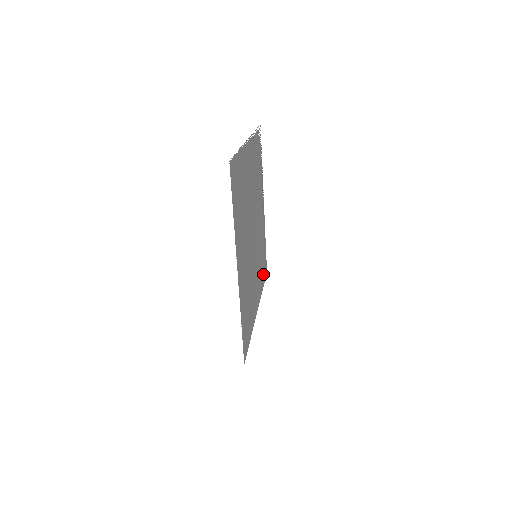
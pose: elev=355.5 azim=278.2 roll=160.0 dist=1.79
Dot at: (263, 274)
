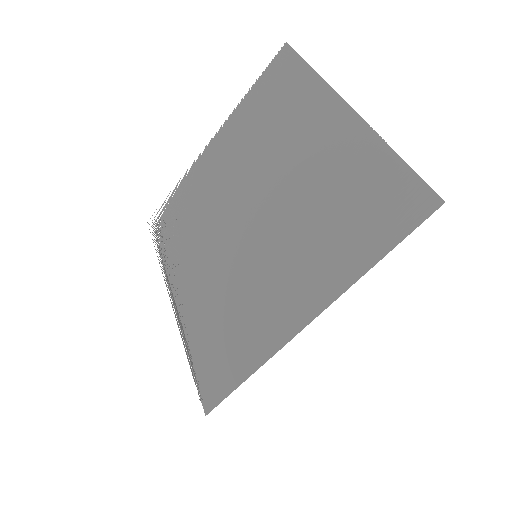
Dot at: (229, 365)
